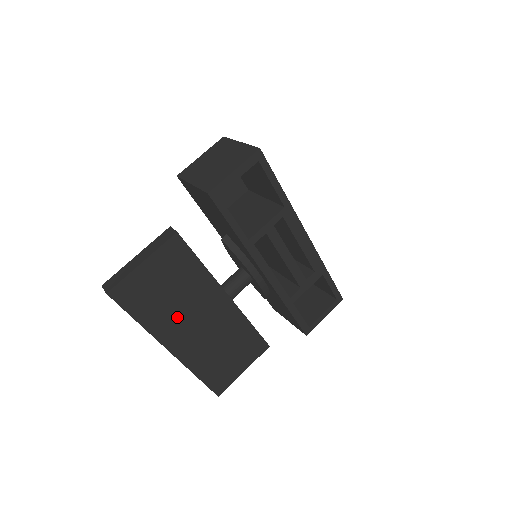
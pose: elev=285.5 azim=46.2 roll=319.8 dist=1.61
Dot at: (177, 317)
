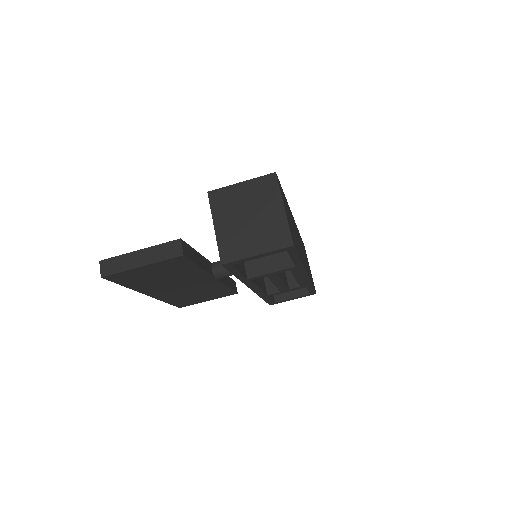
Dot at: (162, 285)
